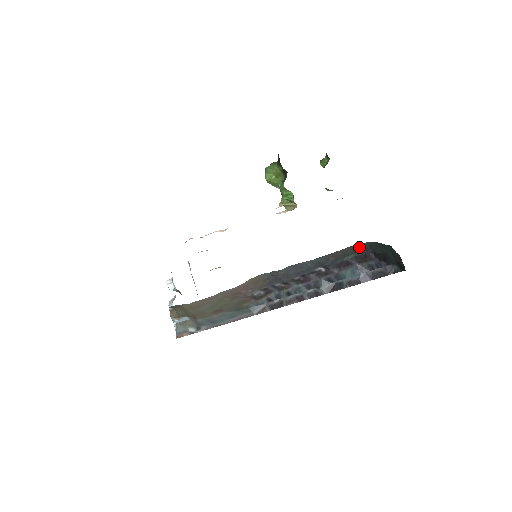
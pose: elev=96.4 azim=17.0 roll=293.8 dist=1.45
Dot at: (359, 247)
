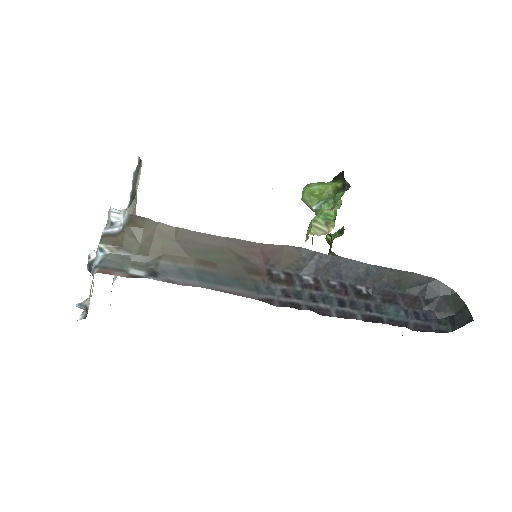
Dot at: (418, 281)
